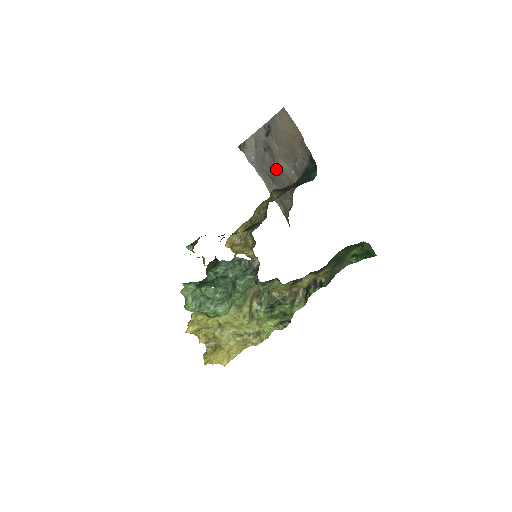
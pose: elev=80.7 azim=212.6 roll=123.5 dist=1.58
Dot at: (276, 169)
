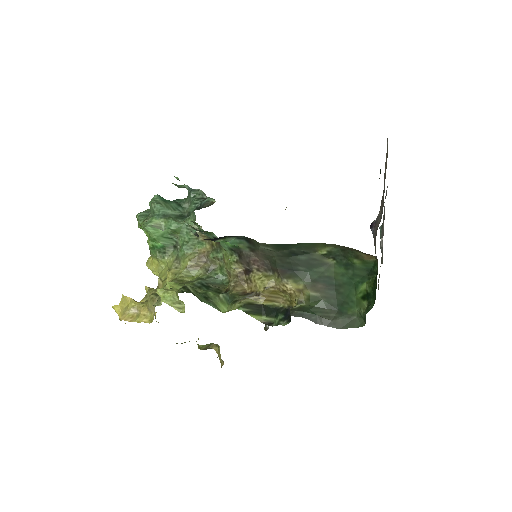
Dot at: (373, 222)
